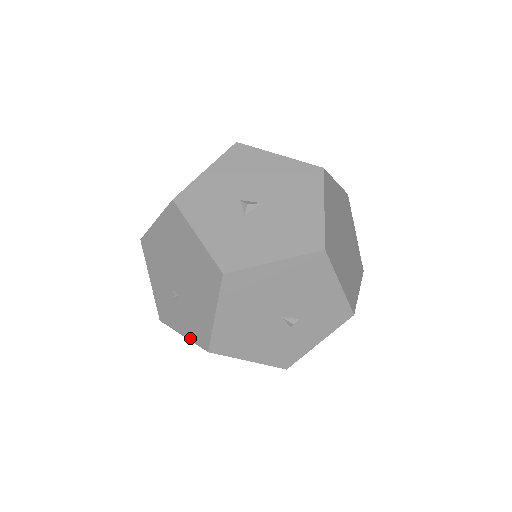
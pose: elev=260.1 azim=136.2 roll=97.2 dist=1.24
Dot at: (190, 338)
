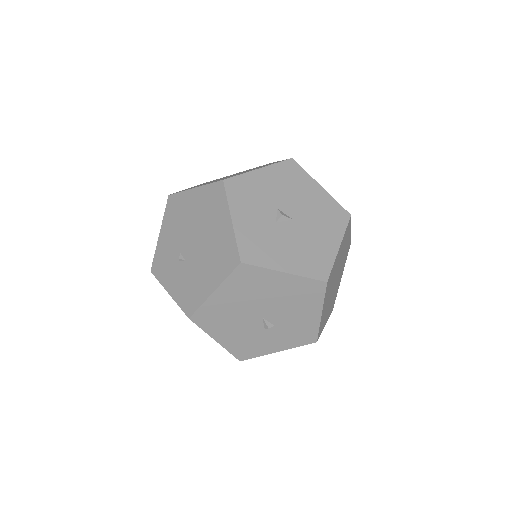
Dot at: (176, 299)
